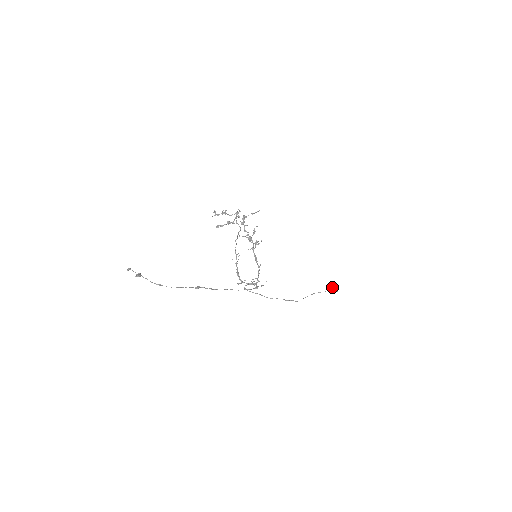
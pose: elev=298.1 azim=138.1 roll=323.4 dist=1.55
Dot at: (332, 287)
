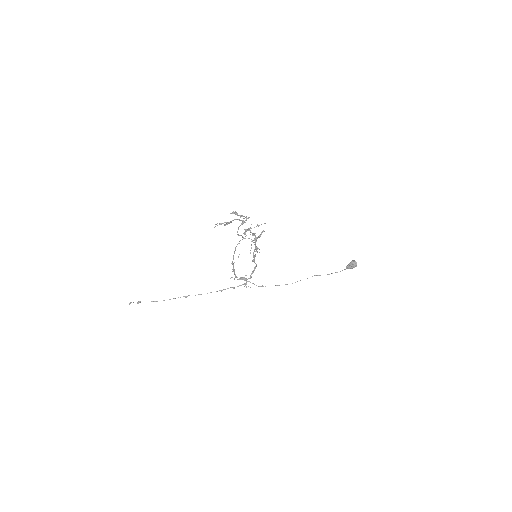
Dot at: (350, 264)
